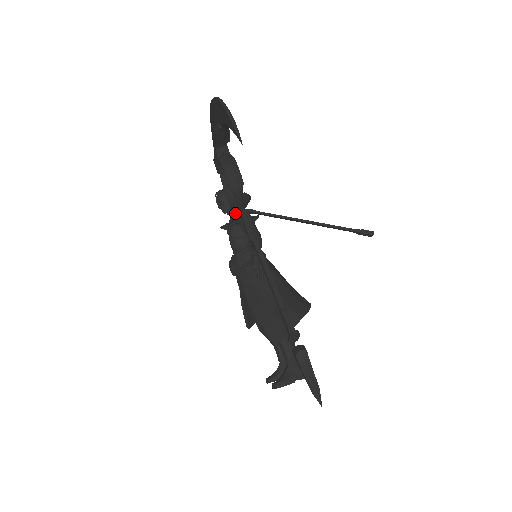
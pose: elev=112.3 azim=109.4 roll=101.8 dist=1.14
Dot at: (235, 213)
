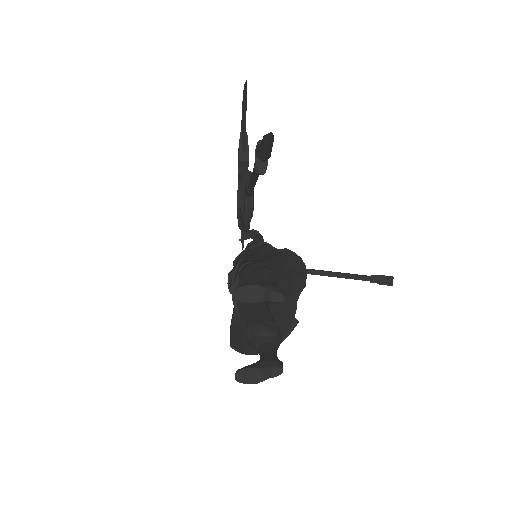
Dot at: (244, 222)
